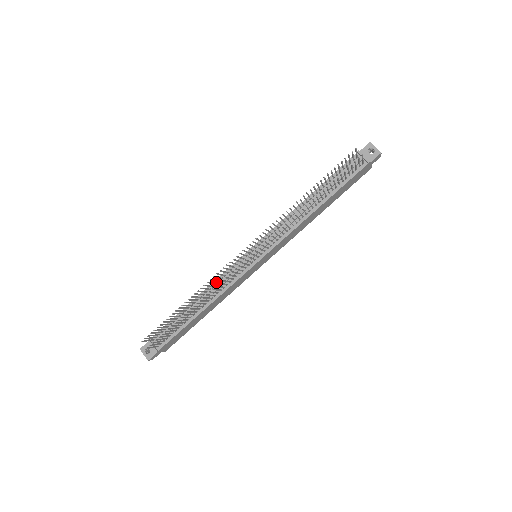
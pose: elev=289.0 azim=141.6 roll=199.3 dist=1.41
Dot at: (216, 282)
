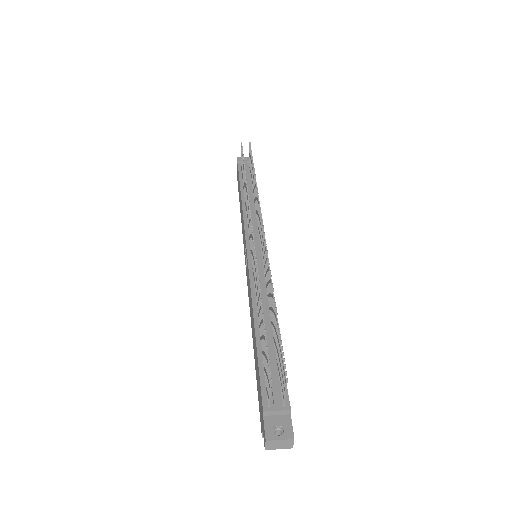
Dot at: (254, 292)
